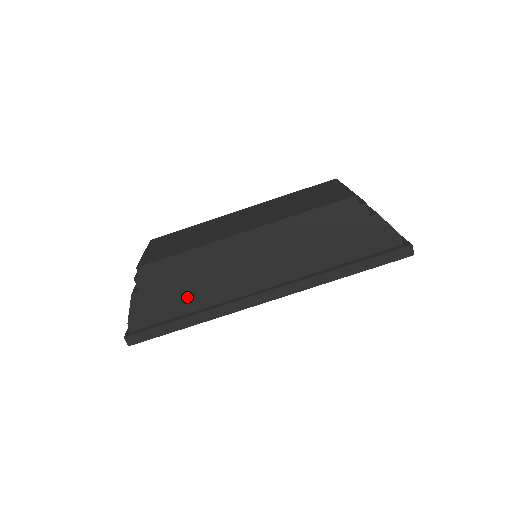
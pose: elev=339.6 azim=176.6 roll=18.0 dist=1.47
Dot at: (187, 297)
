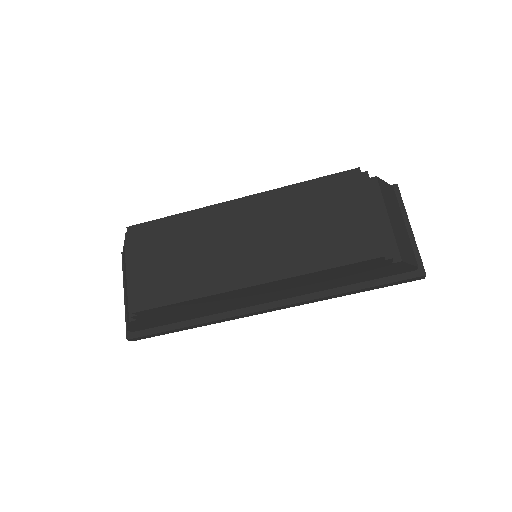
Dot at: (188, 315)
